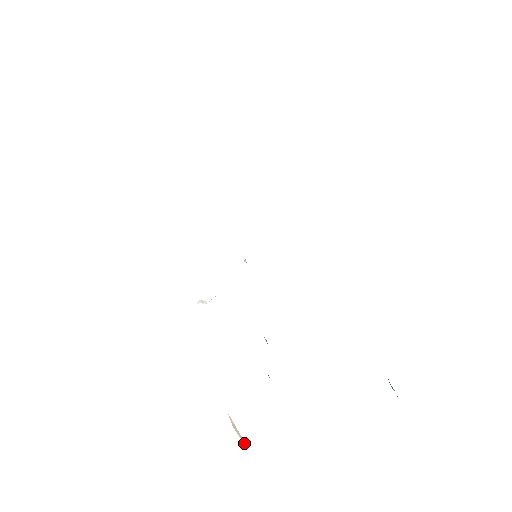
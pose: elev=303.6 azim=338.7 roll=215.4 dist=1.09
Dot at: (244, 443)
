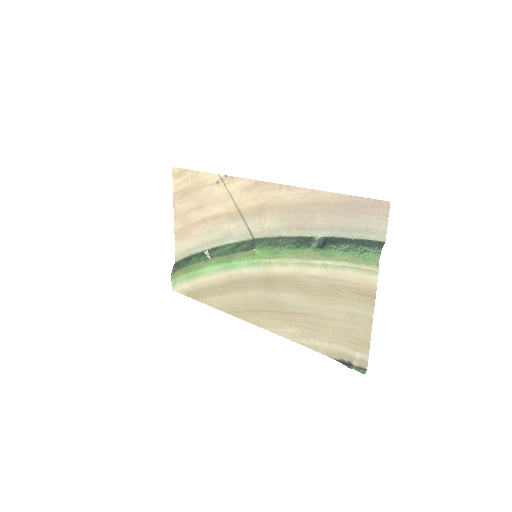
Dot at: (388, 205)
